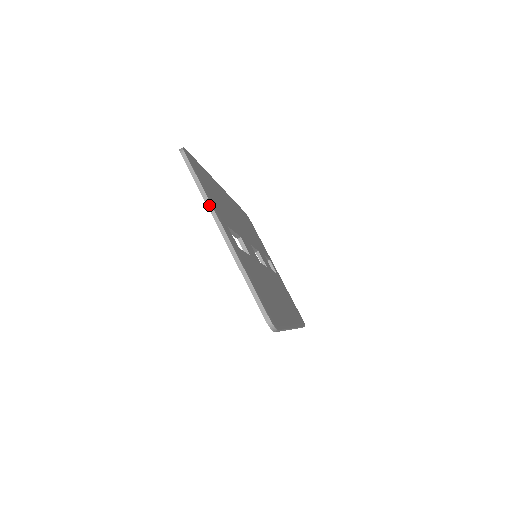
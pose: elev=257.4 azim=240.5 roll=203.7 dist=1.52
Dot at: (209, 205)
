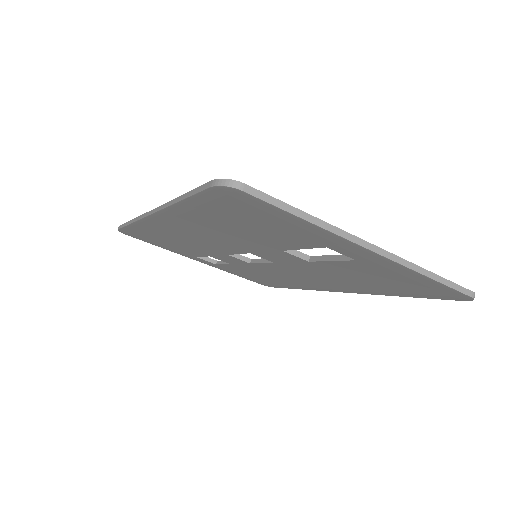
Dot at: (335, 230)
